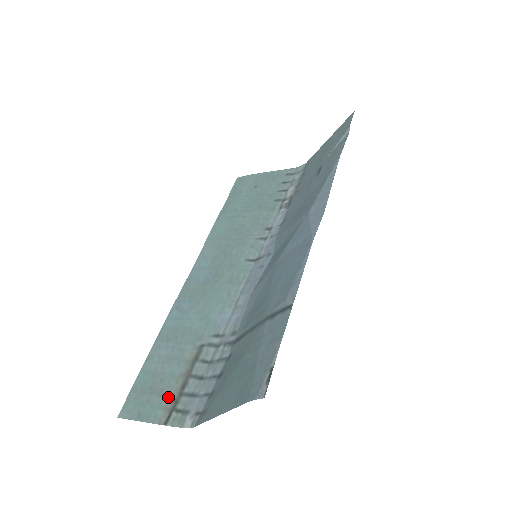
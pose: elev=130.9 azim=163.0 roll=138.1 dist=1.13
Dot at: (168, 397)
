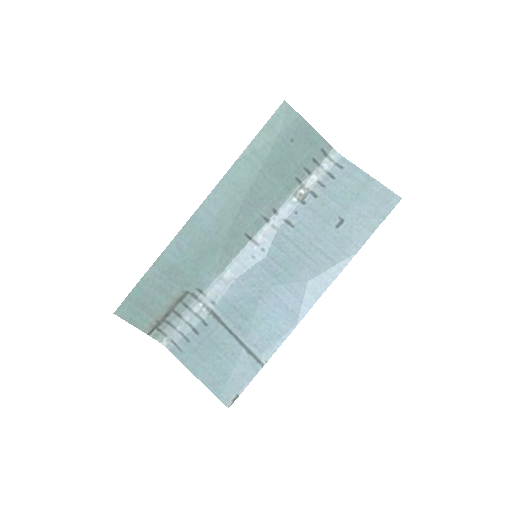
Dot at: (154, 318)
